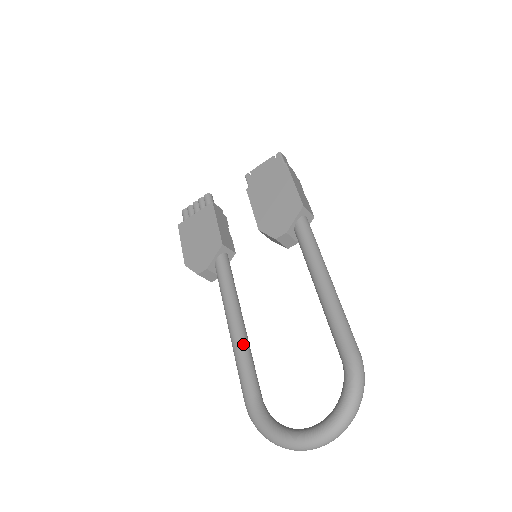
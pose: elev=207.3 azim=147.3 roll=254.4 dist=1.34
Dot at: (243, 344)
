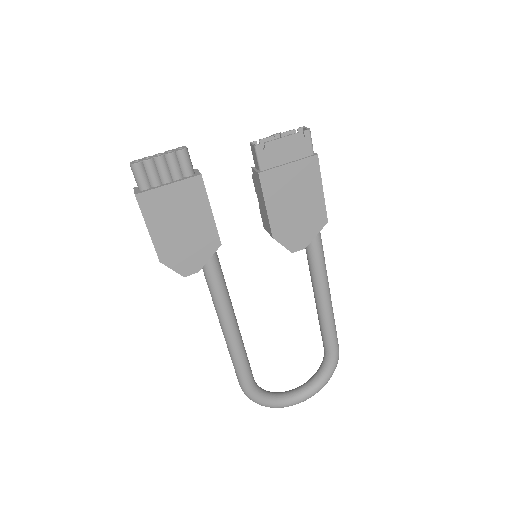
Dot at: (242, 345)
